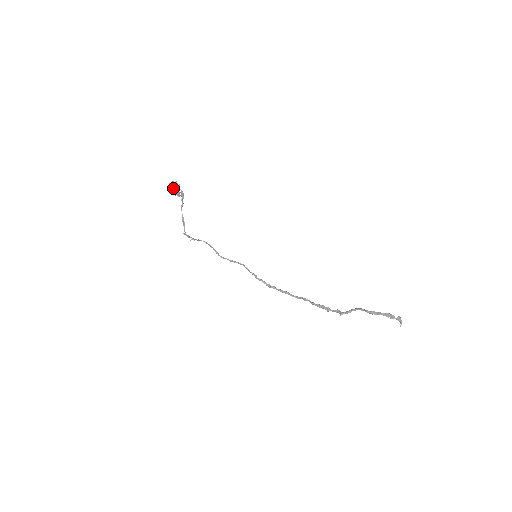
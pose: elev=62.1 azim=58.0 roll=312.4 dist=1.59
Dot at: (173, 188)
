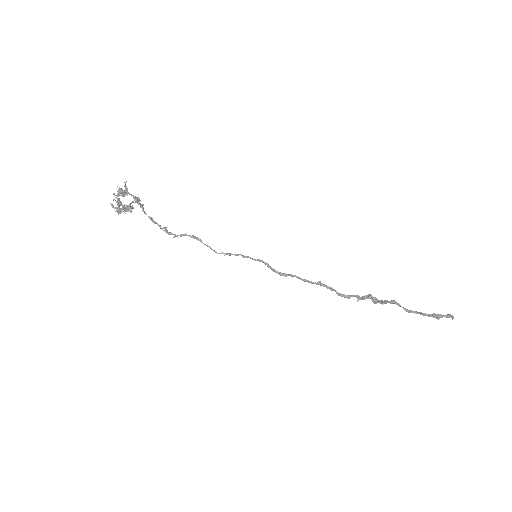
Dot at: (118, 213)
